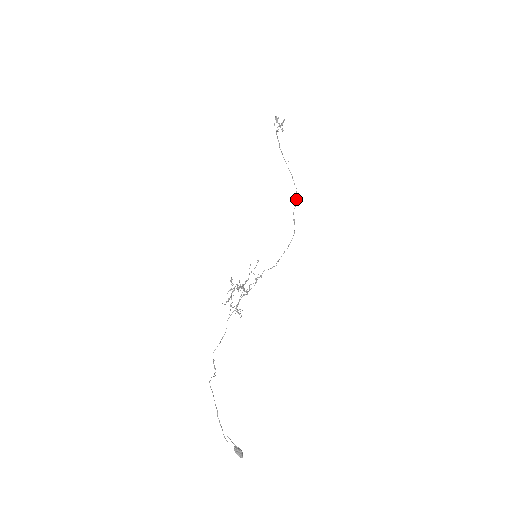
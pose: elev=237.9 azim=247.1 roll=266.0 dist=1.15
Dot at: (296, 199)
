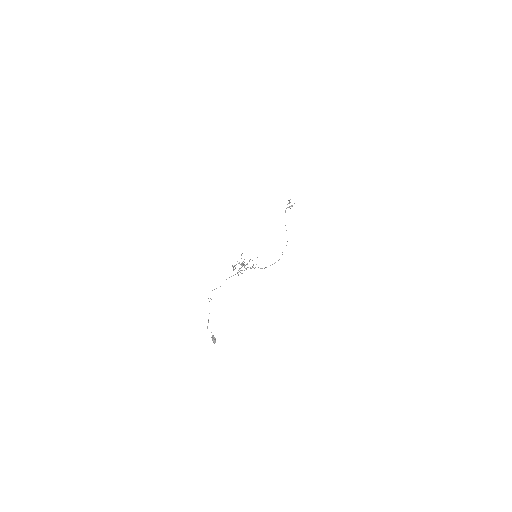
Dot at: occluded
